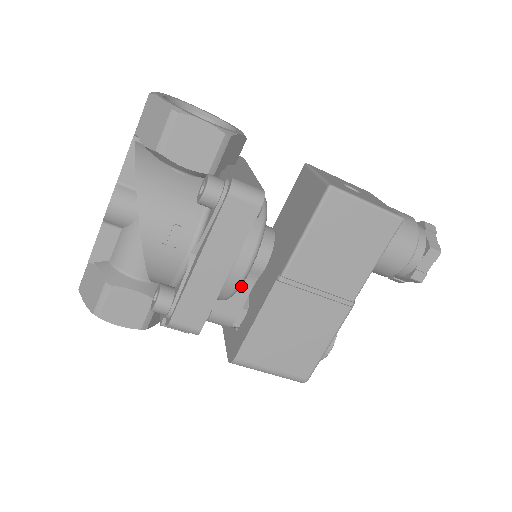
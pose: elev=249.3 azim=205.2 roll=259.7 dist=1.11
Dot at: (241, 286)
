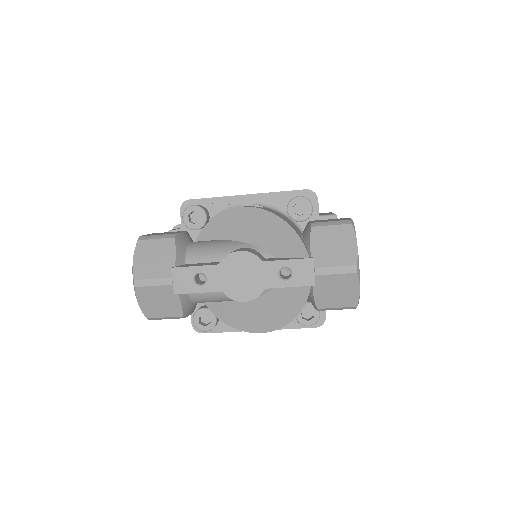
Dot at: occluded
